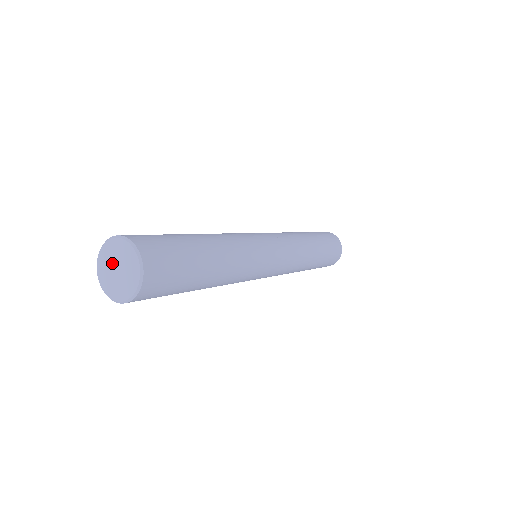
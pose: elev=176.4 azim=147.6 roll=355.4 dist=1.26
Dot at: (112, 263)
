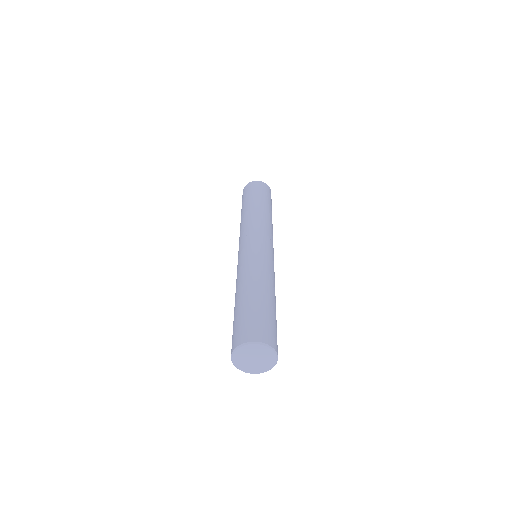
Dot at: (251, 355)
